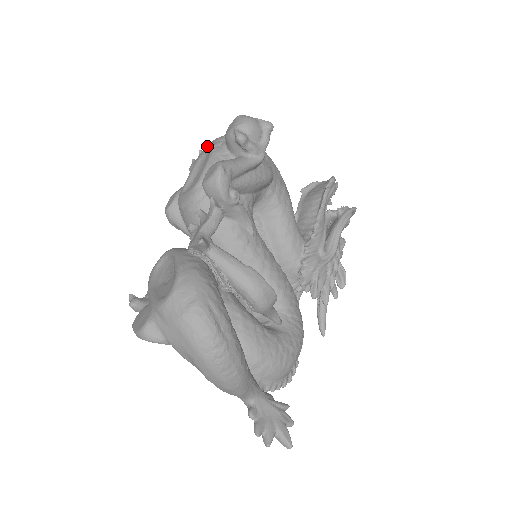
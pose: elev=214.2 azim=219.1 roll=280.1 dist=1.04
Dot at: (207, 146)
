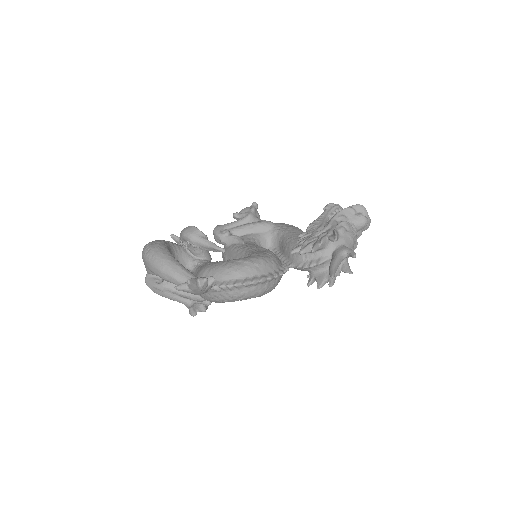
Dot at: occluded
